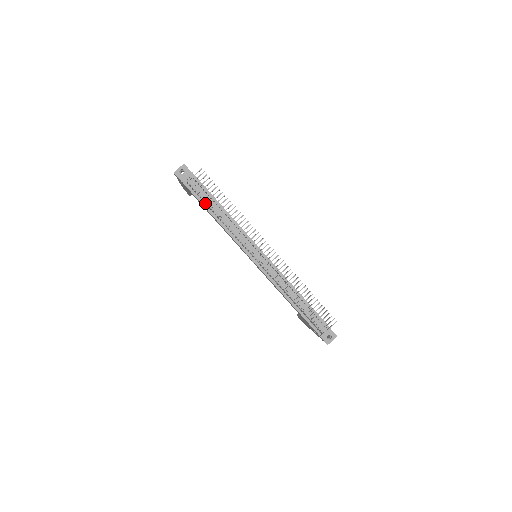
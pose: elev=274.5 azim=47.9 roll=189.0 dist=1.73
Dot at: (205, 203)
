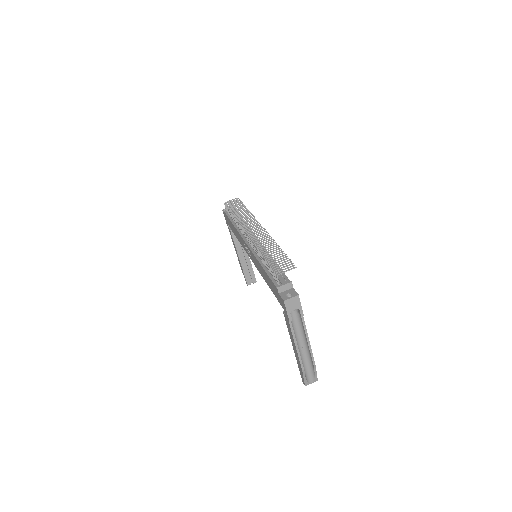
Dot at: (230, 215)
